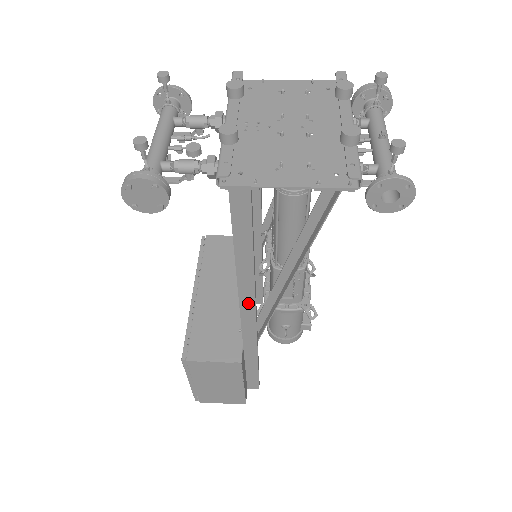
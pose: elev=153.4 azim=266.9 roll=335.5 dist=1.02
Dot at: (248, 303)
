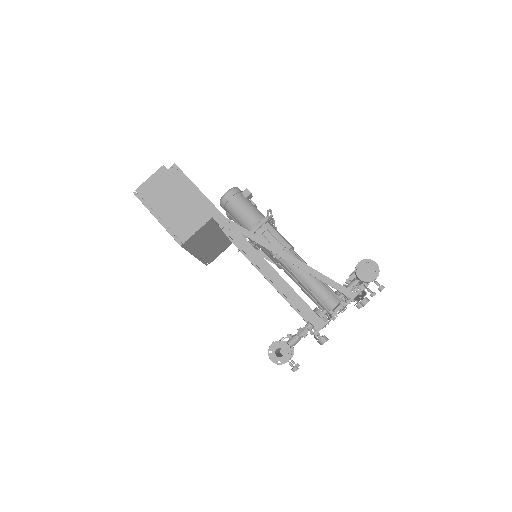
Dot at: occluded
